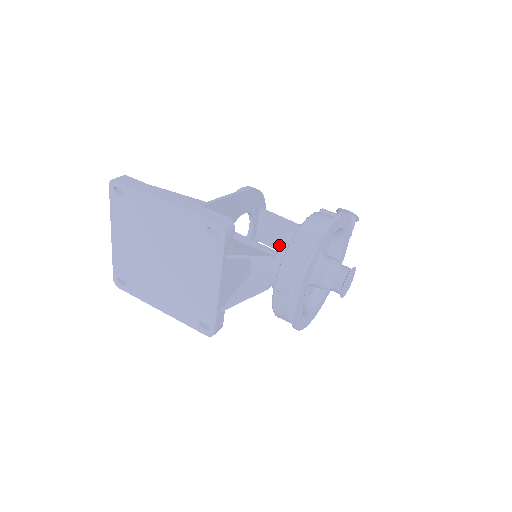
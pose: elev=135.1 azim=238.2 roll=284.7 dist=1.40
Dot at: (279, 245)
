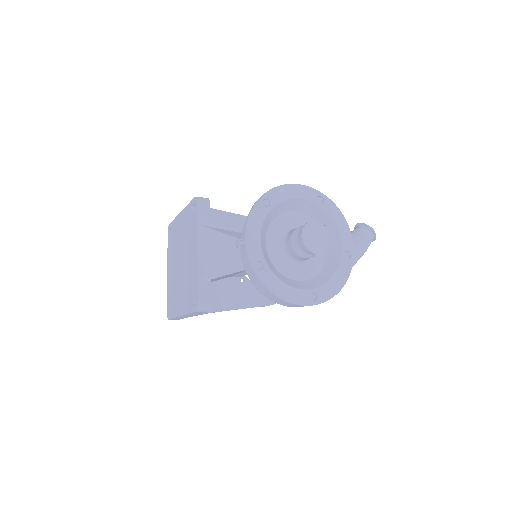
Dot at: occluded
